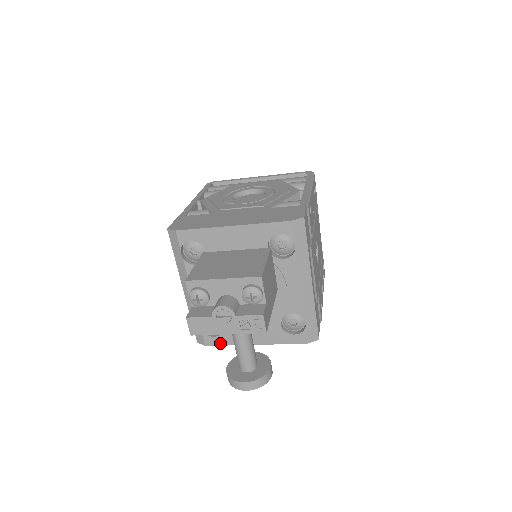
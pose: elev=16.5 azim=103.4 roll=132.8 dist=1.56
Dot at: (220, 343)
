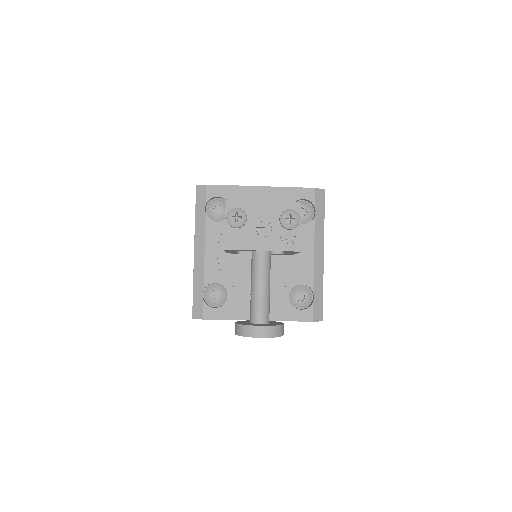
Dot at: (220, 316)
